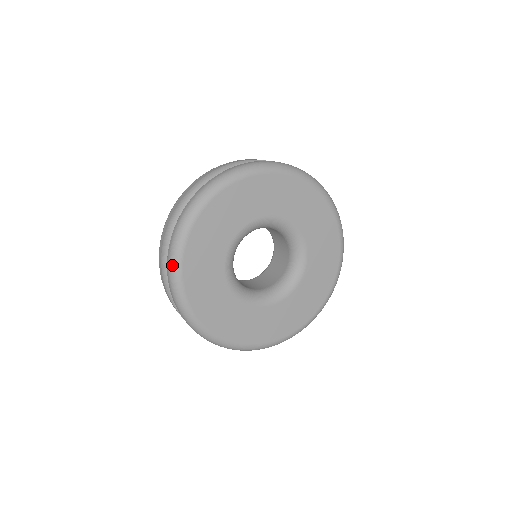
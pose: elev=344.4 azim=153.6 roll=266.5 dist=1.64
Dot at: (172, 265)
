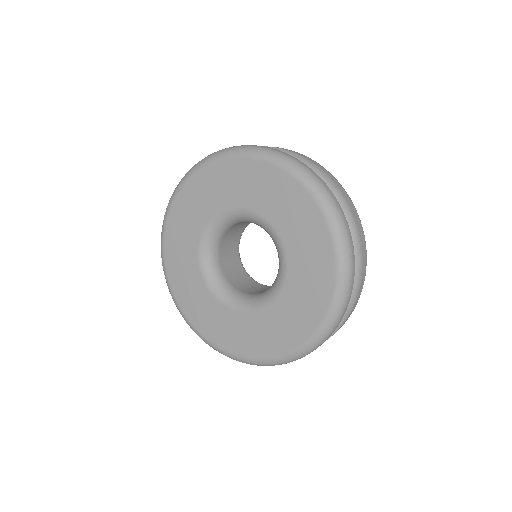
Dot at: (170, 293)
